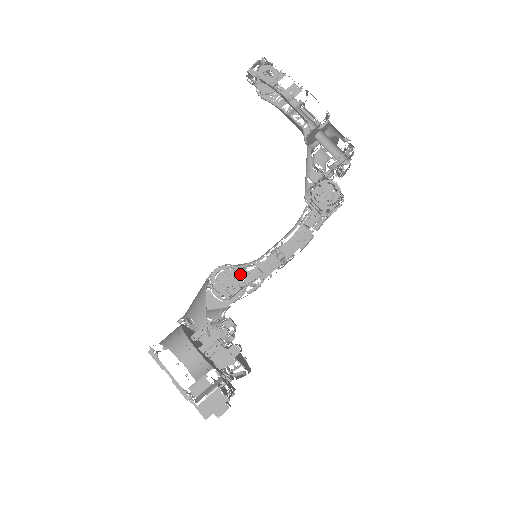
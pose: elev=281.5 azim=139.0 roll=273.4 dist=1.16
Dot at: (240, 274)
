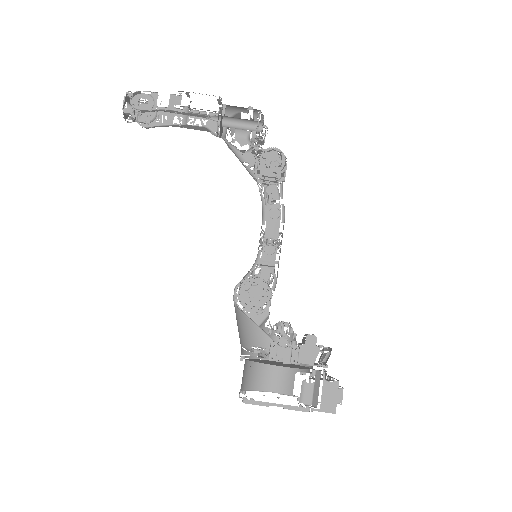
Dot at: occluded
